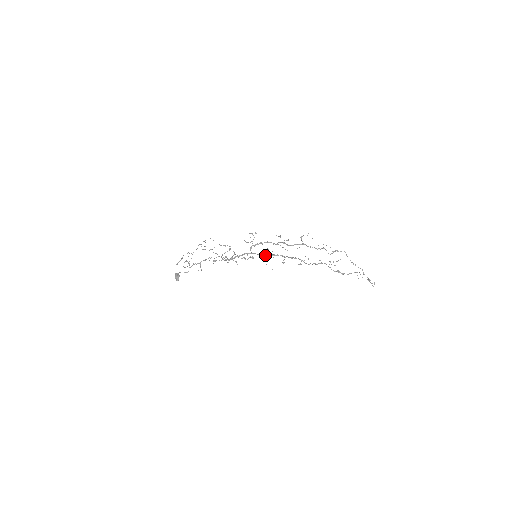
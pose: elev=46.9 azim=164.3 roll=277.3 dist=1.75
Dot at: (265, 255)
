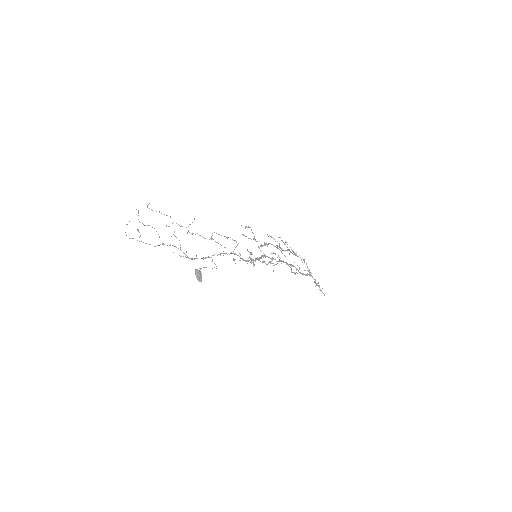
Dot at: (278, 261)
